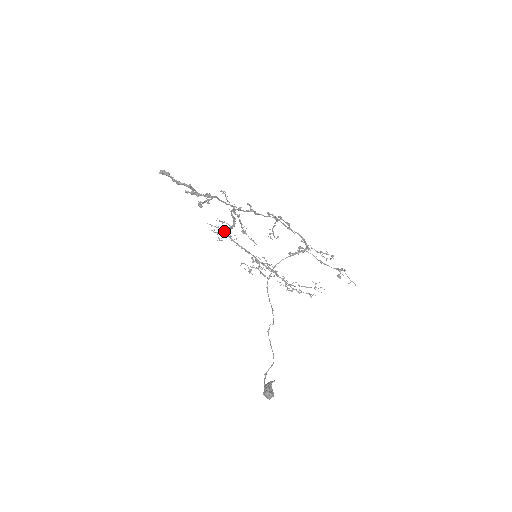
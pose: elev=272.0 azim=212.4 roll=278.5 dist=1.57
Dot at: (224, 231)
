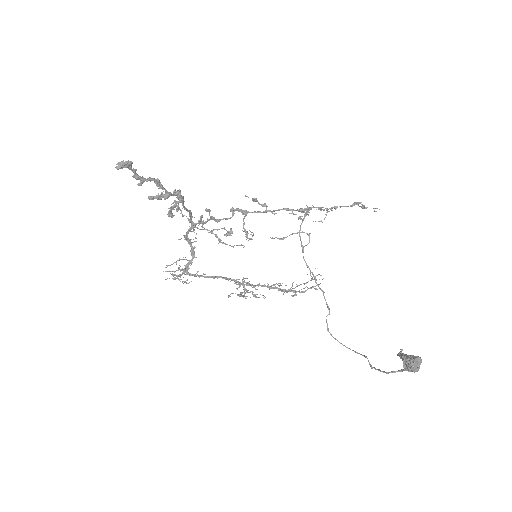
Dot at: (183, 272)
